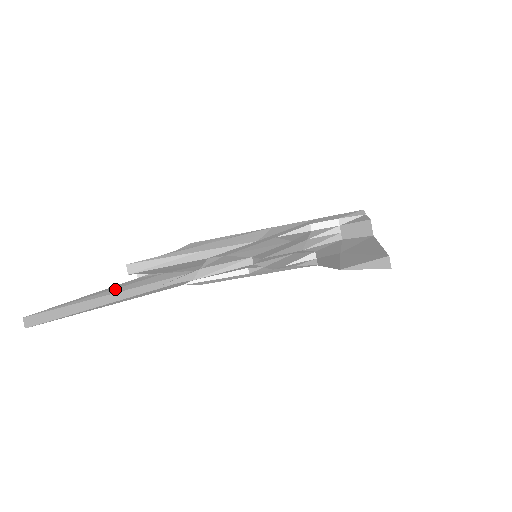
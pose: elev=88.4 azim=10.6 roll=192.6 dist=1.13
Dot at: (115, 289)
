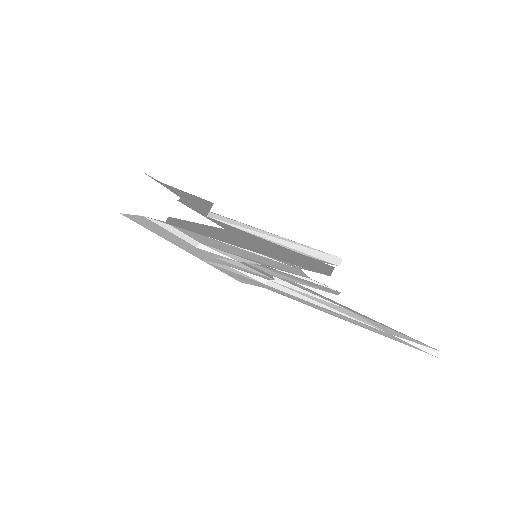
Dot at: (263, 242)
